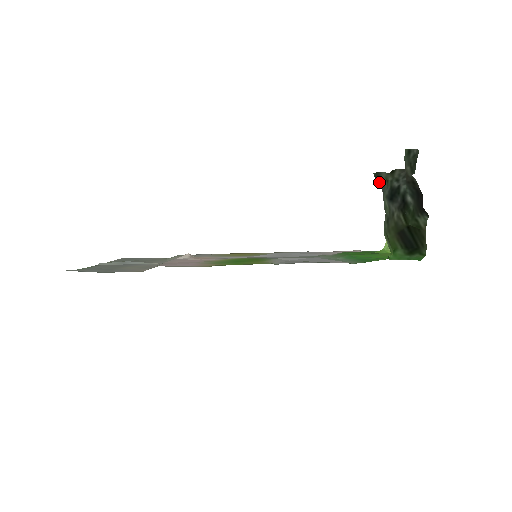
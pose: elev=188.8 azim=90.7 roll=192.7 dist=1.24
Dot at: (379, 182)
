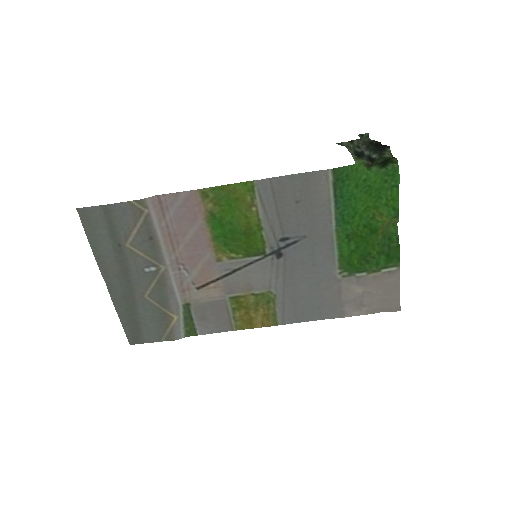
Dot at: (342, 145)
